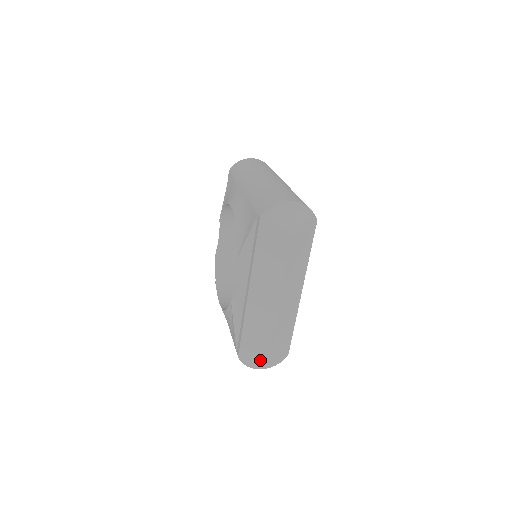
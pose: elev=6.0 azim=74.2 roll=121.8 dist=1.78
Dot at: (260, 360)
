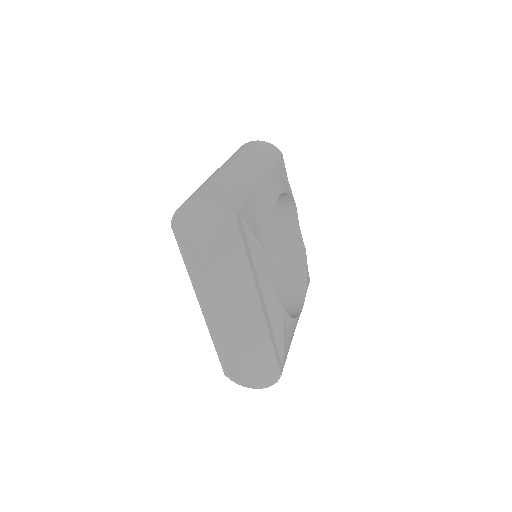
Dot at: (244, 380)
